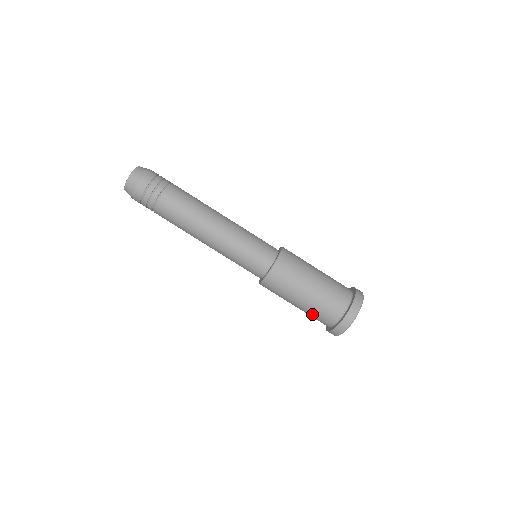
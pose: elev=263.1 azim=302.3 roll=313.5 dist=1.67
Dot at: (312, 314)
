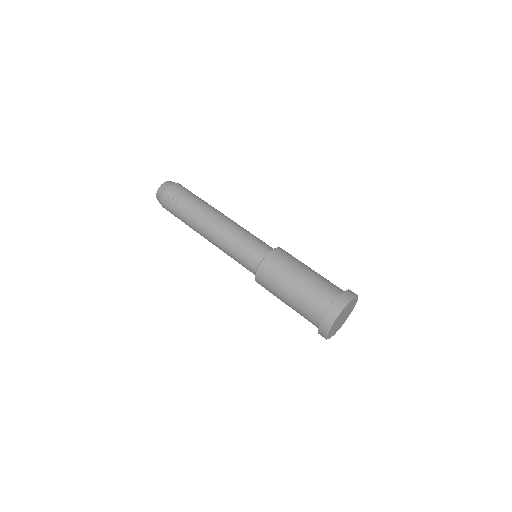
Dot at: (316, 286)
